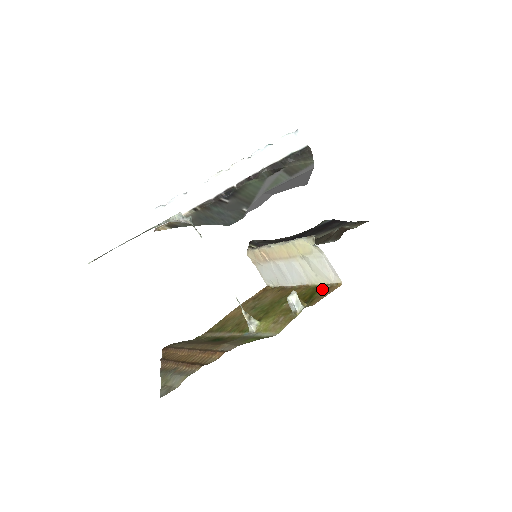
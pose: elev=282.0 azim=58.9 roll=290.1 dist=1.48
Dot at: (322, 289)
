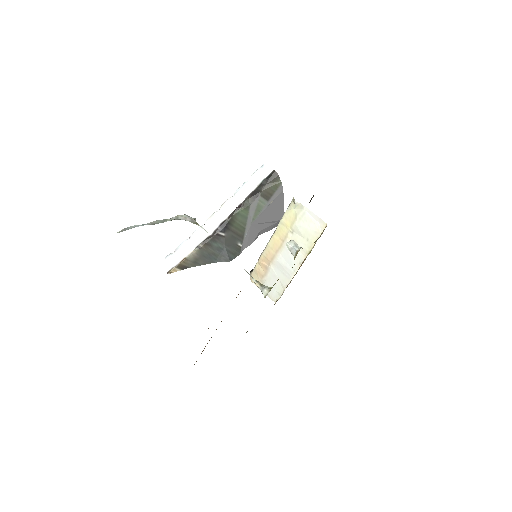
Dot at: occluded
